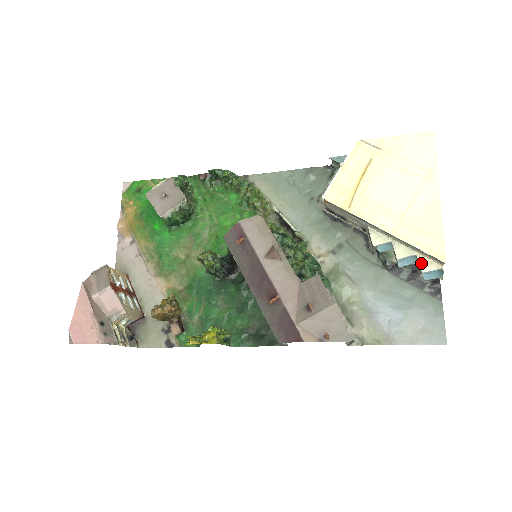
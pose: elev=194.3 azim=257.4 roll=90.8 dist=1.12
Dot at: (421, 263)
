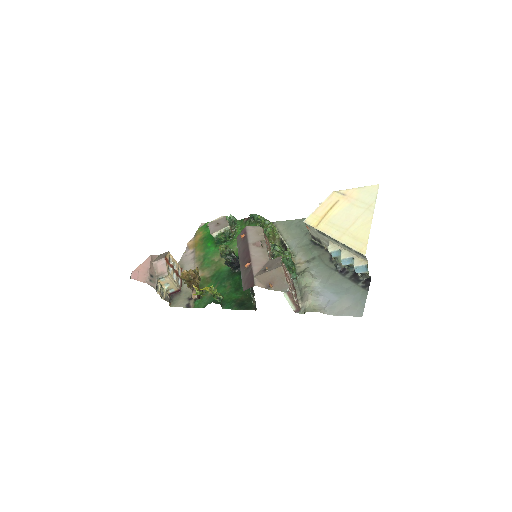
Dot at: (355, 261)
